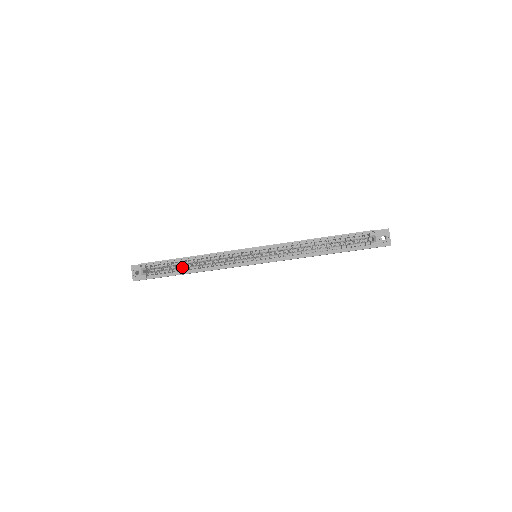
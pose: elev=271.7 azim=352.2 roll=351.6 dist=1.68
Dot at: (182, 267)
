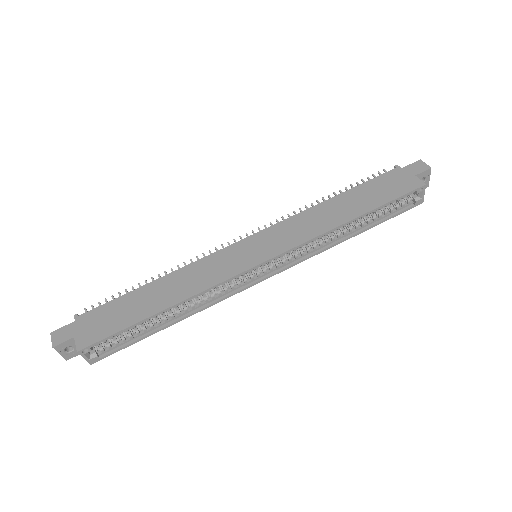
Dot at: (152, 319)
